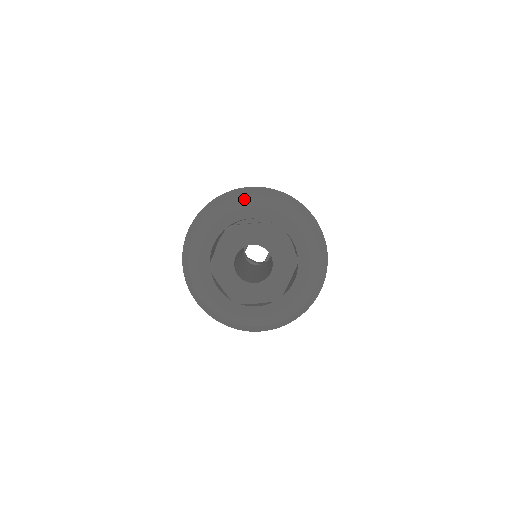
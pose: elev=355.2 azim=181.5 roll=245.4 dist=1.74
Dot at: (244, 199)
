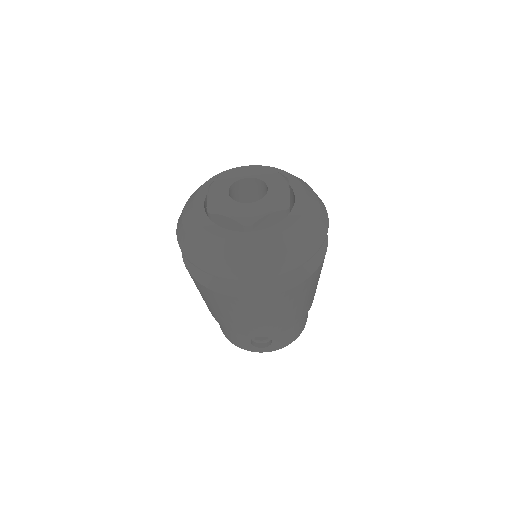
Dot at: occluded
